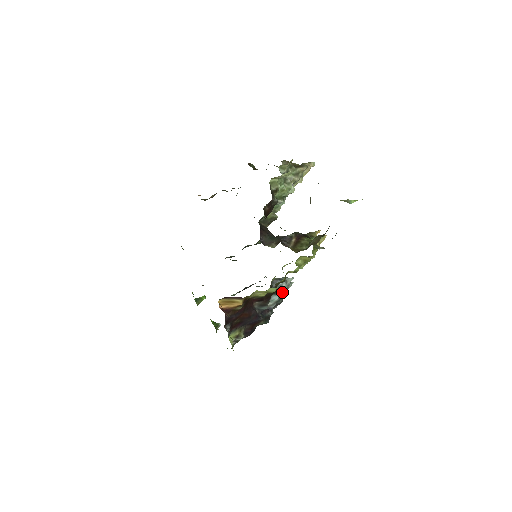
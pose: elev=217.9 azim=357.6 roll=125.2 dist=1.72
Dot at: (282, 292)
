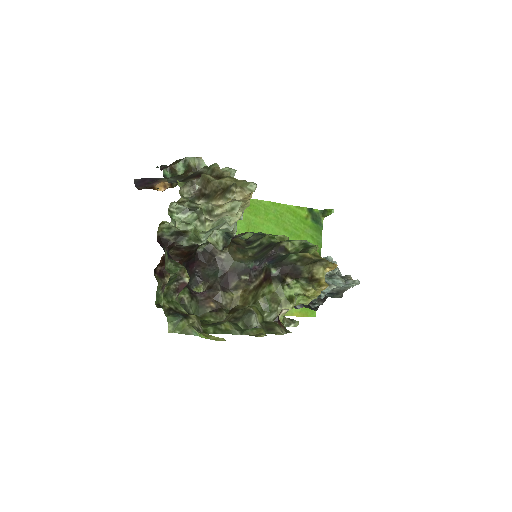
Dot at: (319, 296)
